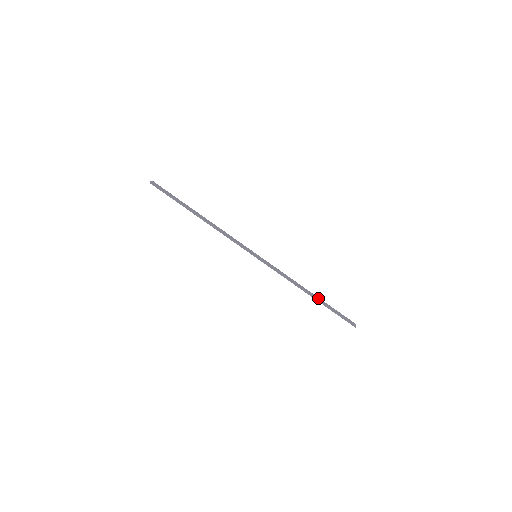
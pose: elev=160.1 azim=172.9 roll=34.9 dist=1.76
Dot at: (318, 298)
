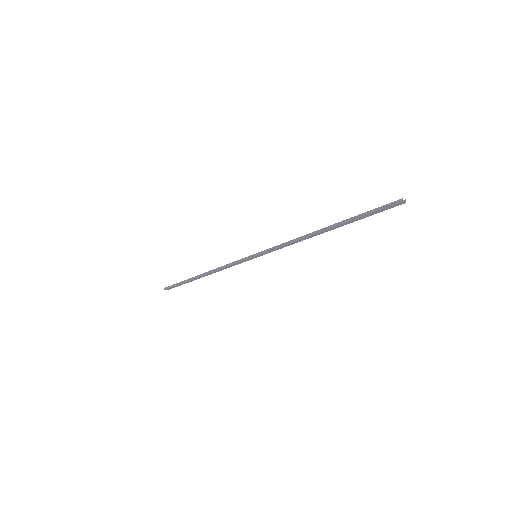
Dot at: (338, 226)
